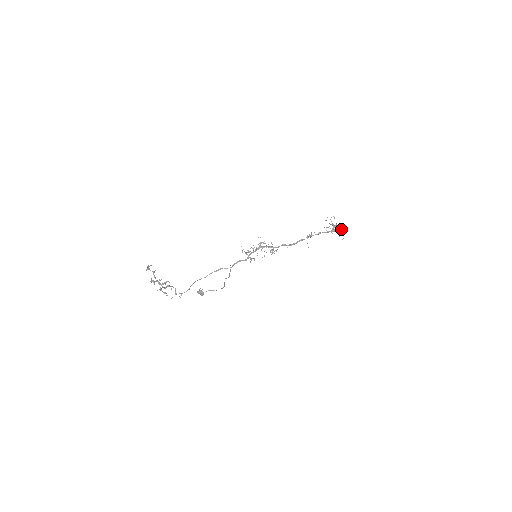
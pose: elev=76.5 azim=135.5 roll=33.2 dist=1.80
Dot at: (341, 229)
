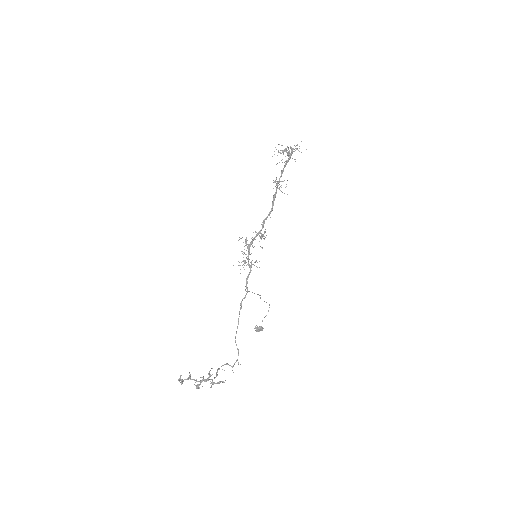
Dot at: occluded
